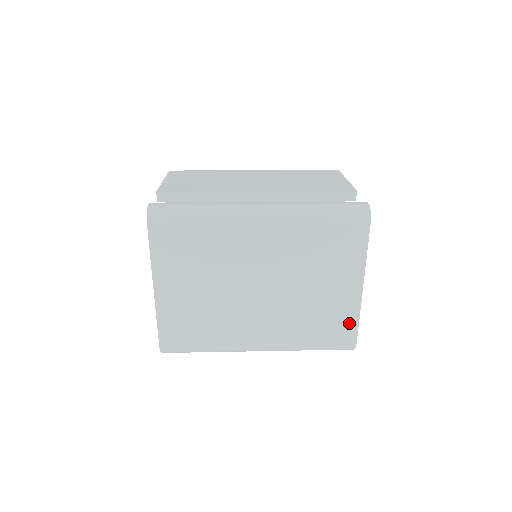
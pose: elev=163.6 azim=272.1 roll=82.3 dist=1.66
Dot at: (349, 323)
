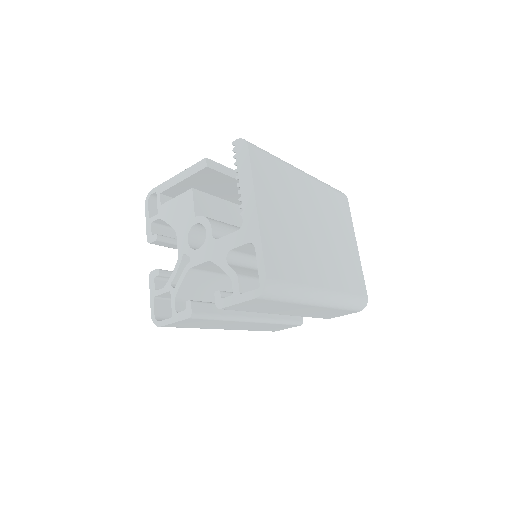
Dot at: (360, 276)
